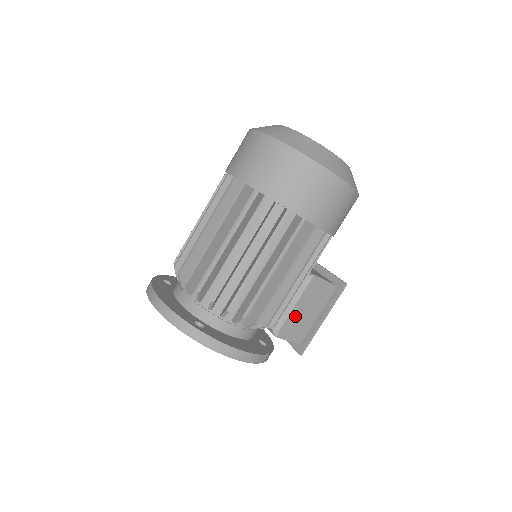
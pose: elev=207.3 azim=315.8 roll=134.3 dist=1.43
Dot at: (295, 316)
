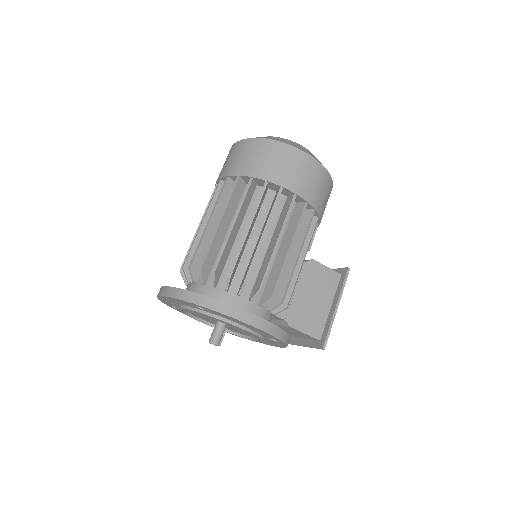
Dot at: (305, 304)
